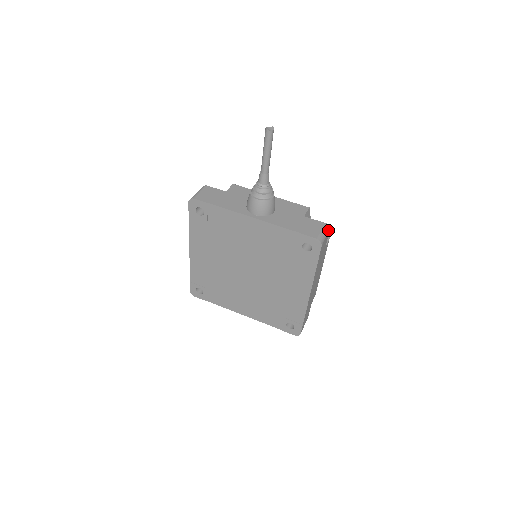
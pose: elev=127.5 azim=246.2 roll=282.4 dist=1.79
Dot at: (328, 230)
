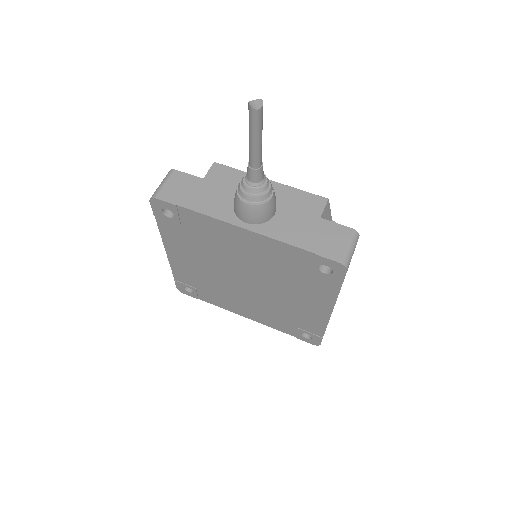
Dot at: (357, 240)
